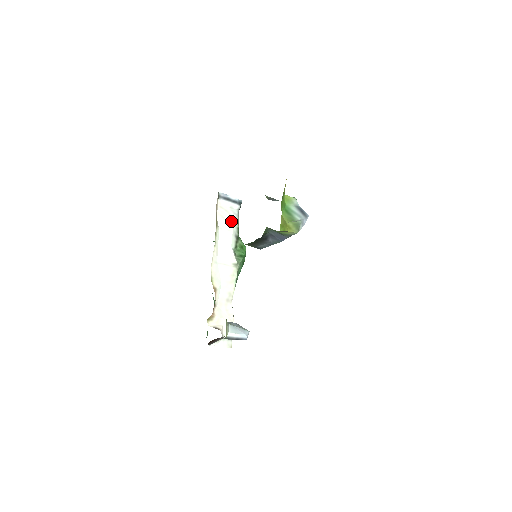
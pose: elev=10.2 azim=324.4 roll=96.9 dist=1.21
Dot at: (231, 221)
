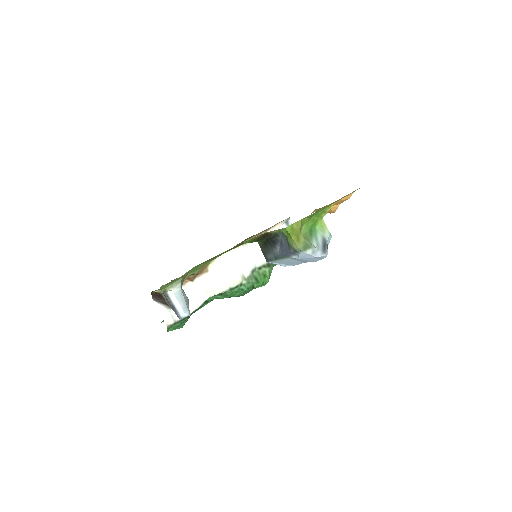
Dot at: occluded
